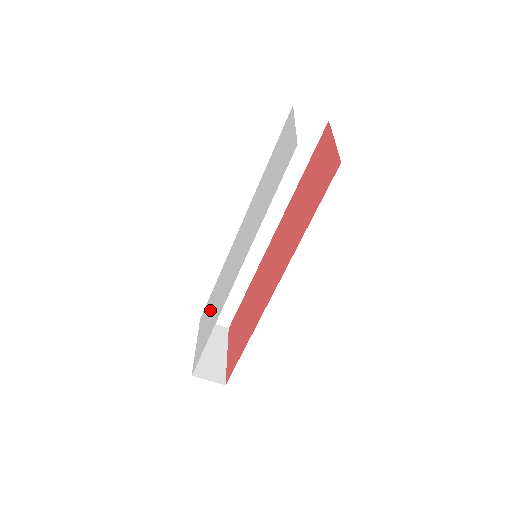
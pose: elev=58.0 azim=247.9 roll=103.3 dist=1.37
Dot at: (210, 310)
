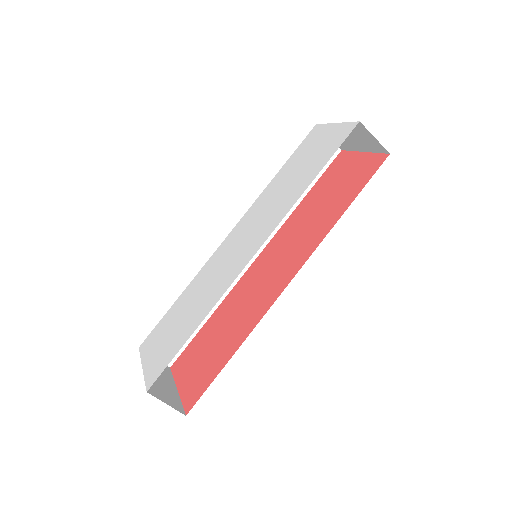
Dot at: (176, 319)
